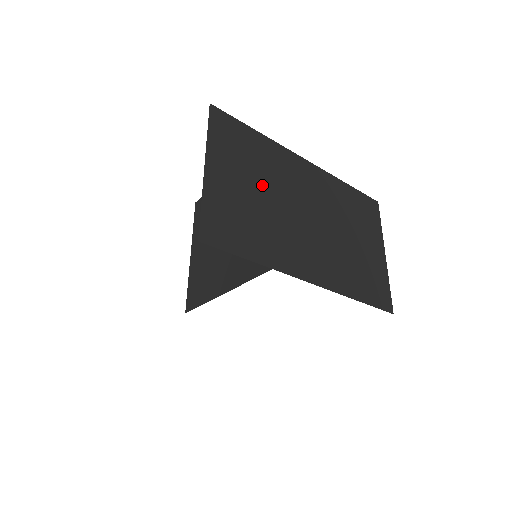
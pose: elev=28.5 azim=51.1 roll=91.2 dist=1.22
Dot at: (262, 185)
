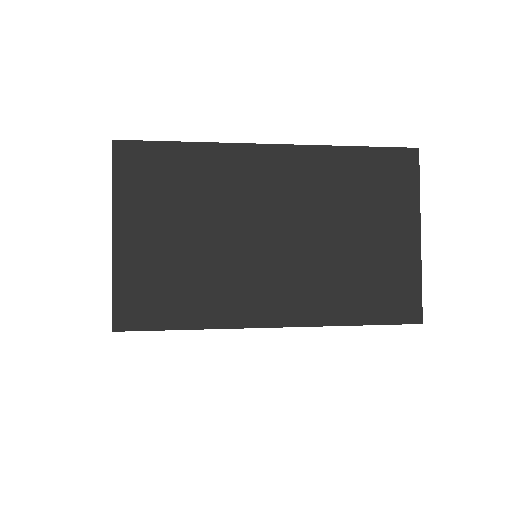
Dot at: (196, 222)
